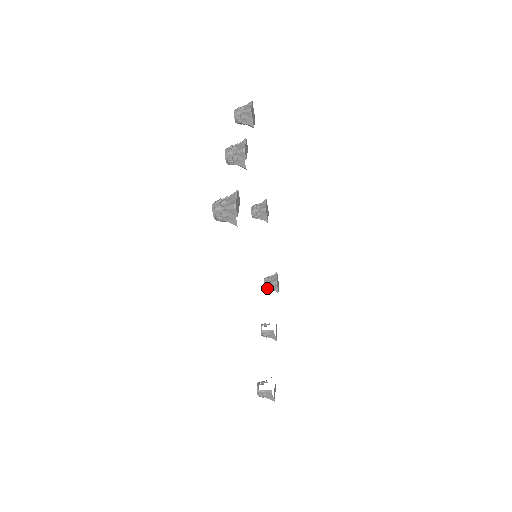
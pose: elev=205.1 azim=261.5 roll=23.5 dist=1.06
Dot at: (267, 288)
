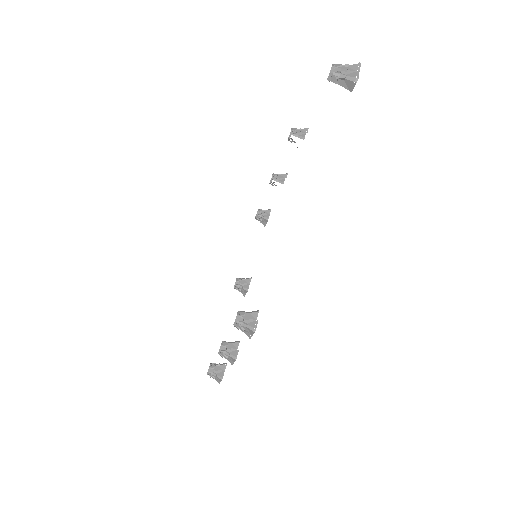
Dot at: (212, 370)
